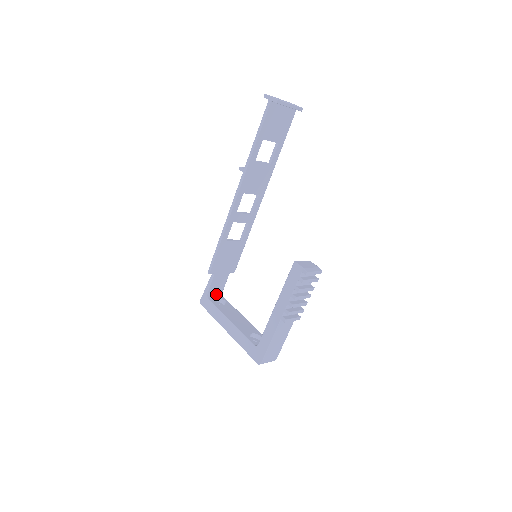
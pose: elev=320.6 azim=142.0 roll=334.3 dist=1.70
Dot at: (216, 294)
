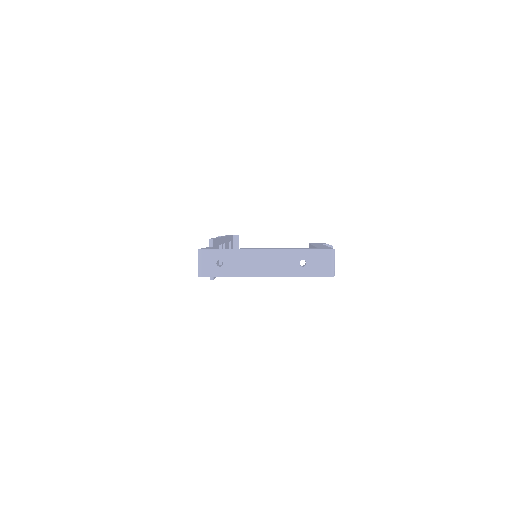
Dot at: occluded
